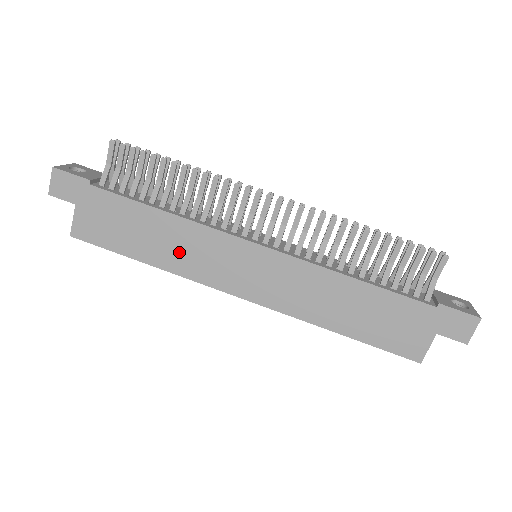
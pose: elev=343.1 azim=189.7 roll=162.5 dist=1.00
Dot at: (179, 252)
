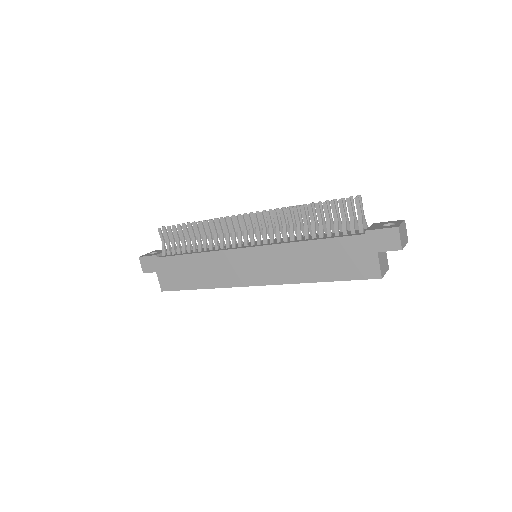
Dot at: (212, 274)
